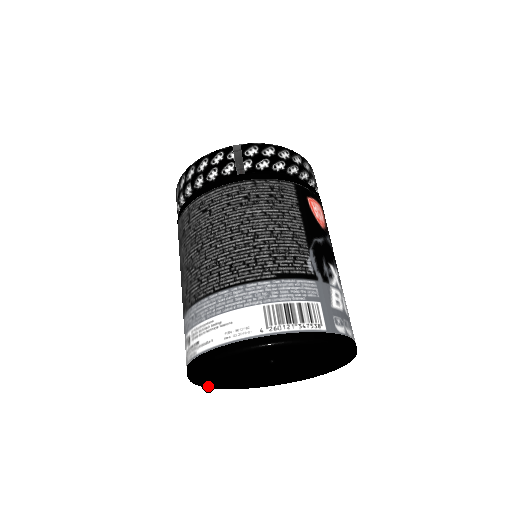
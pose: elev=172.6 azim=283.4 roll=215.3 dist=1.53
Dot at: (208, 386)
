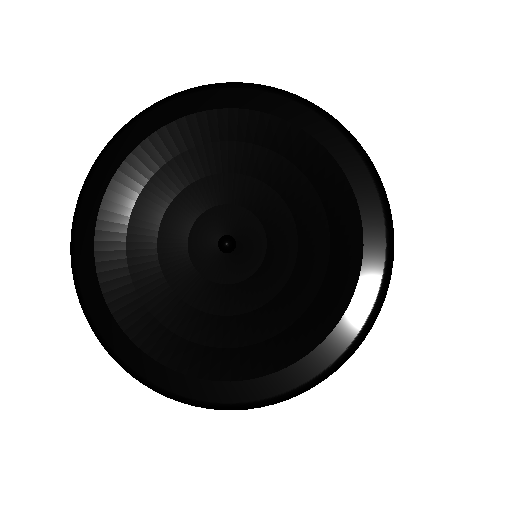
Dot at: (118, 346)
